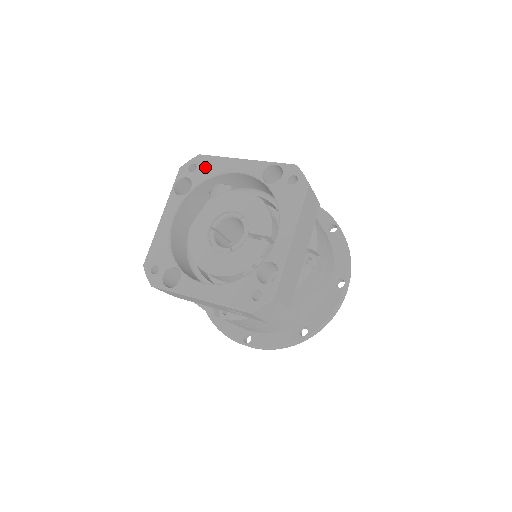
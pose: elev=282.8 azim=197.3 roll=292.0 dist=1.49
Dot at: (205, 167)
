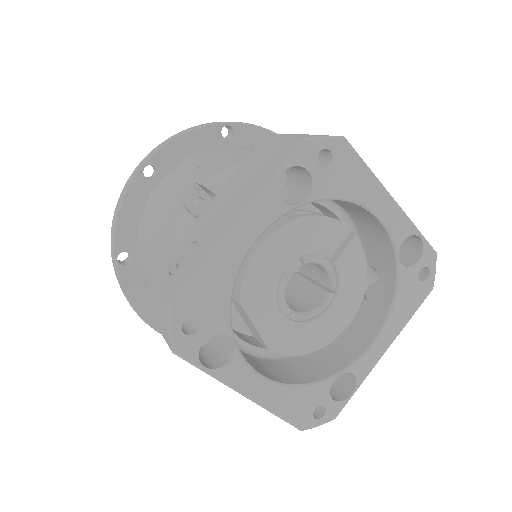
Dot at: (206, 302)
